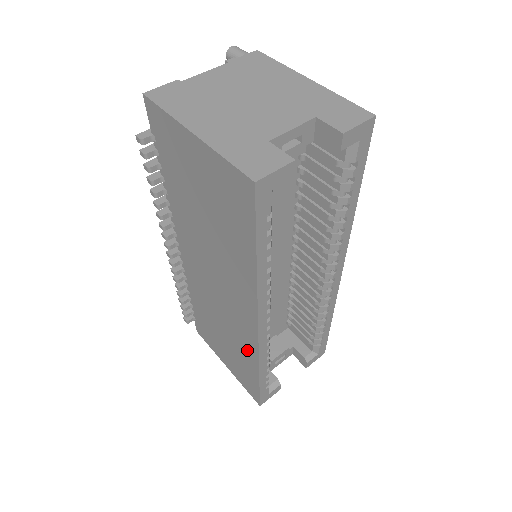
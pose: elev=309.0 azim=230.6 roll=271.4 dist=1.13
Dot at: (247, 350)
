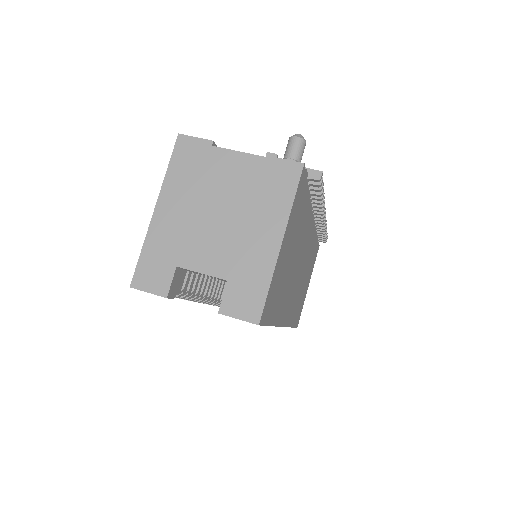
Dot at: occluded
